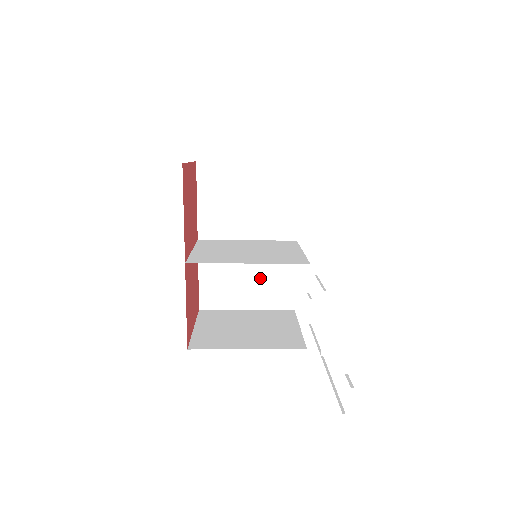
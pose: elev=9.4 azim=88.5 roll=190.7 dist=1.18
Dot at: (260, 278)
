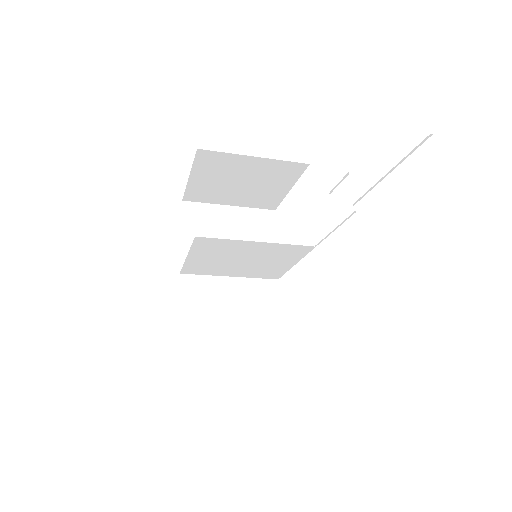
Dot at: (244, 317)
